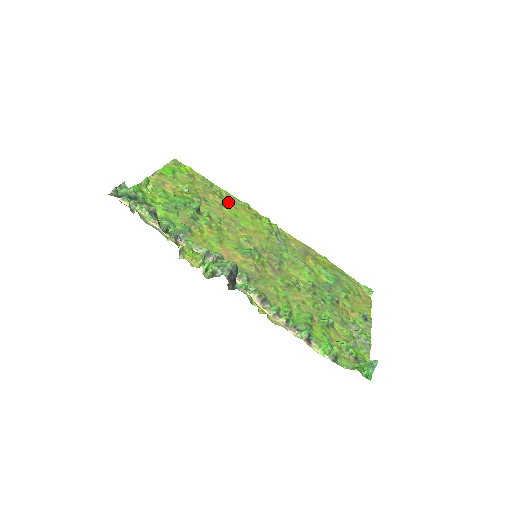
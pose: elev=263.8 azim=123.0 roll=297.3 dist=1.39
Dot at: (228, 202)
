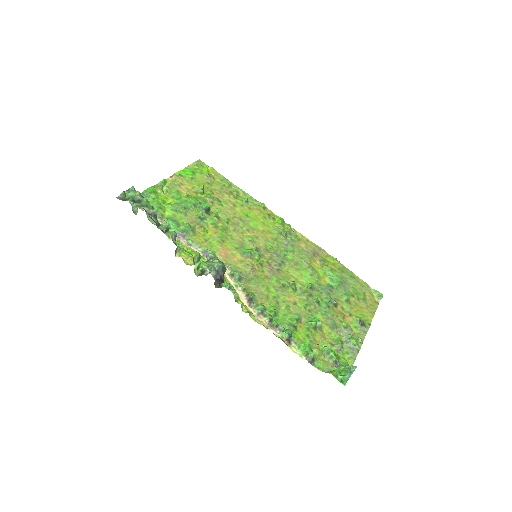
Dot at: (243, 202)
